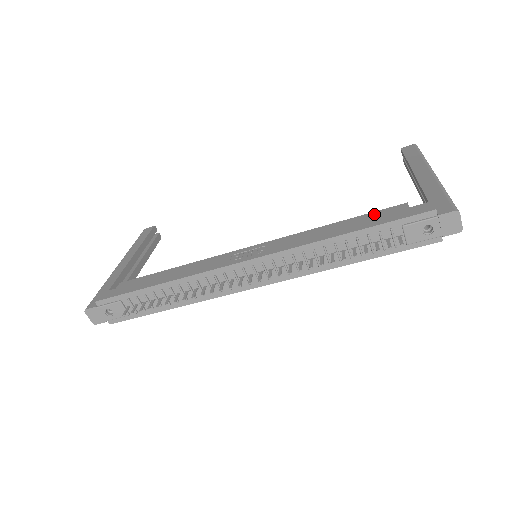
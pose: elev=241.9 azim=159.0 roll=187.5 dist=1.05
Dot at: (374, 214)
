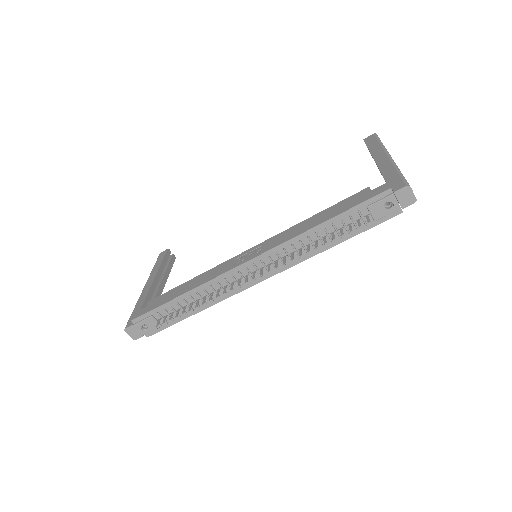
Dot at: (344, 202)
